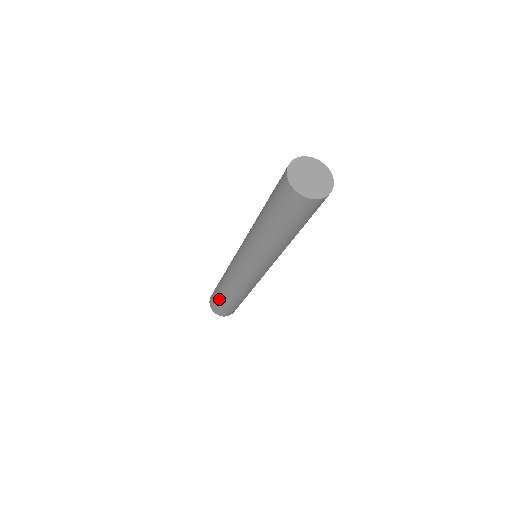
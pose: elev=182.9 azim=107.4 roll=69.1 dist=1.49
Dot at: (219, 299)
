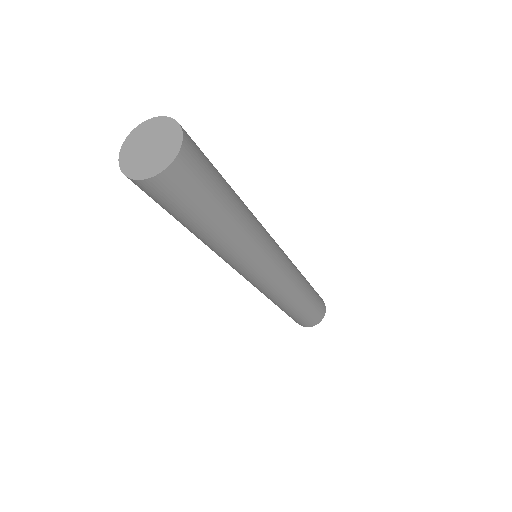
Dot at: occluded
